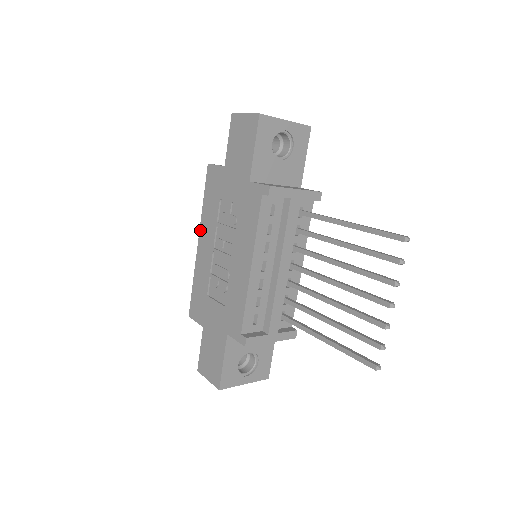
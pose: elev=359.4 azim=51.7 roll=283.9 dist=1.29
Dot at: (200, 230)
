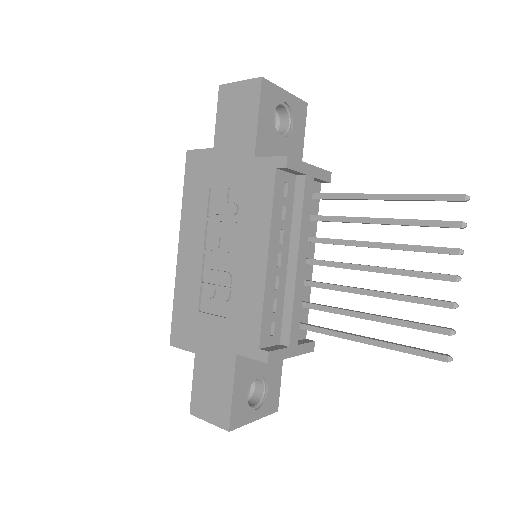
Dot at: (180, 232)
